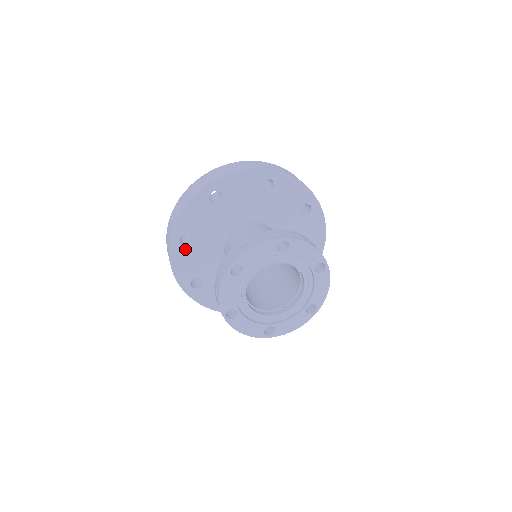
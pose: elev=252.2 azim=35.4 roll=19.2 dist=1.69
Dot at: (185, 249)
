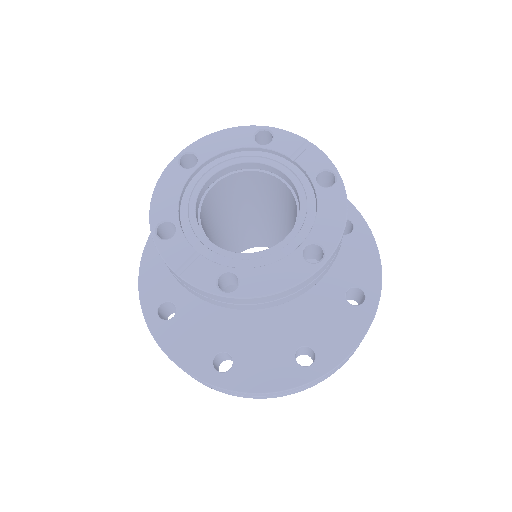
Dot at: occluded
